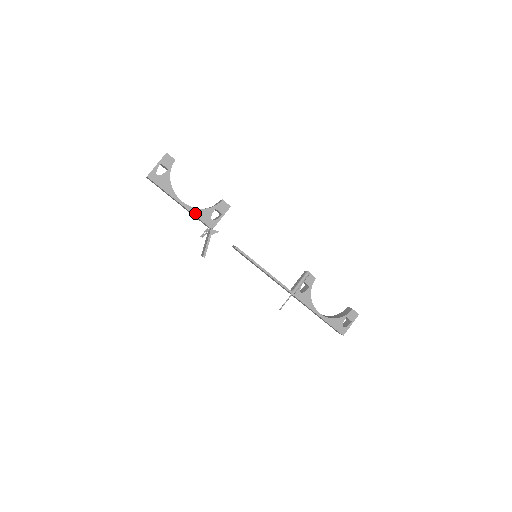
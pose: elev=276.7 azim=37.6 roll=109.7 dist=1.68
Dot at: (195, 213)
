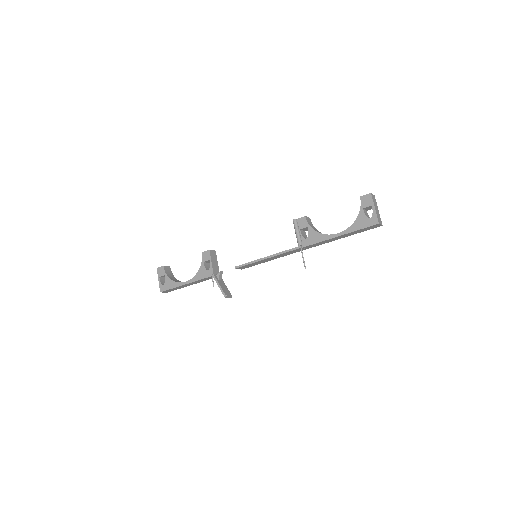
Dot at: (197, 279)
